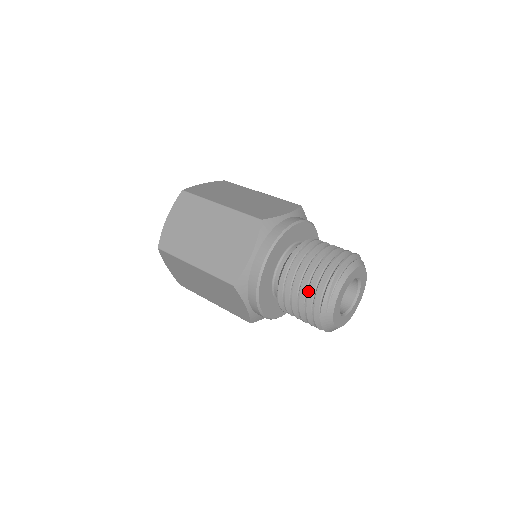
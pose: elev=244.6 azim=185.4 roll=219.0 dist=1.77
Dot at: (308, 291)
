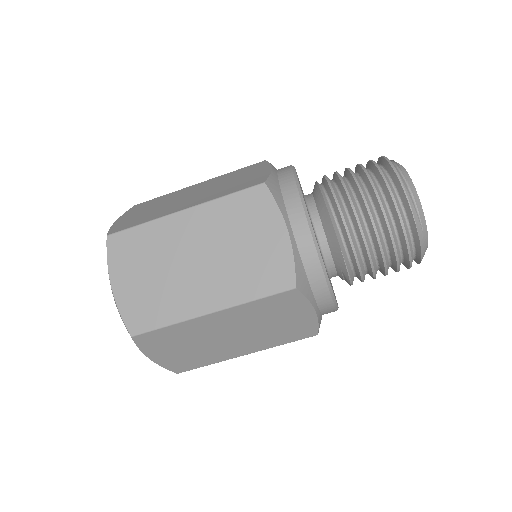
Dot at: (387, 223)
